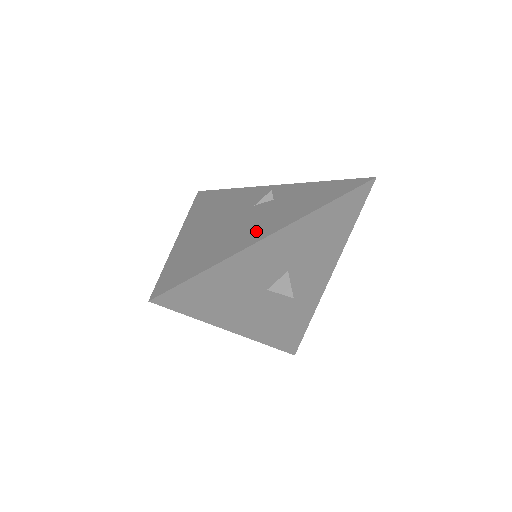
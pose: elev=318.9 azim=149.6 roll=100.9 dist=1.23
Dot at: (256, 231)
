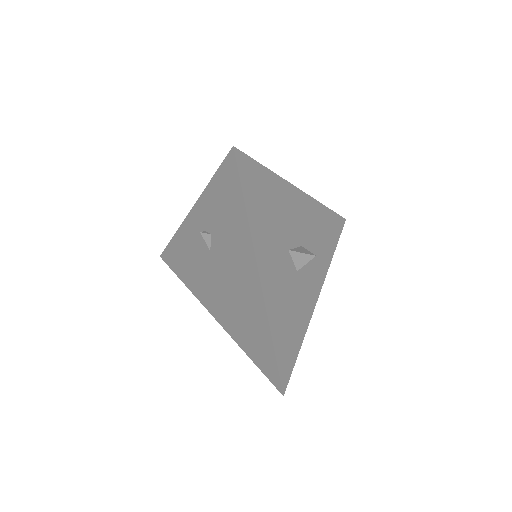
Dot at: occluded
